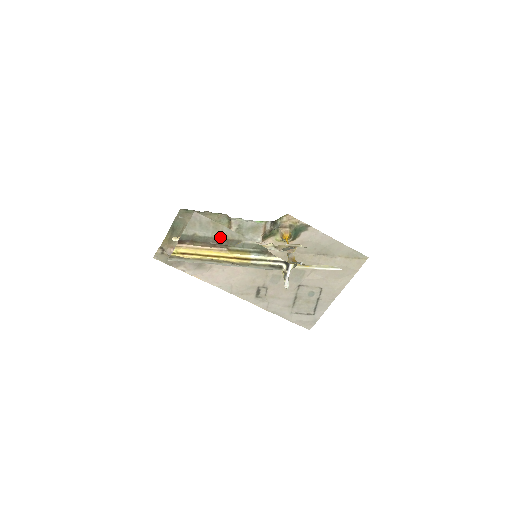
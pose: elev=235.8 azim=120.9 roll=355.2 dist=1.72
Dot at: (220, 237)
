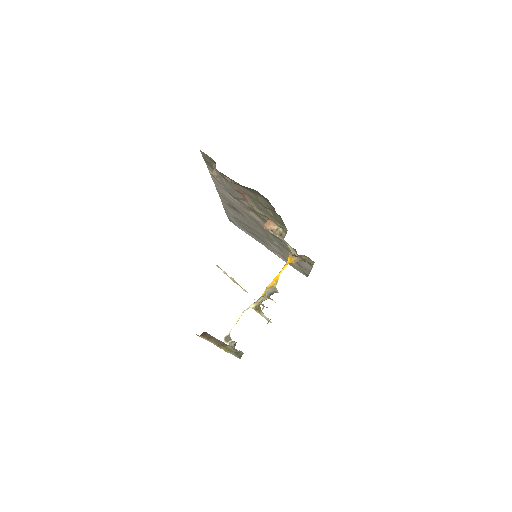
Dot at: occluded
